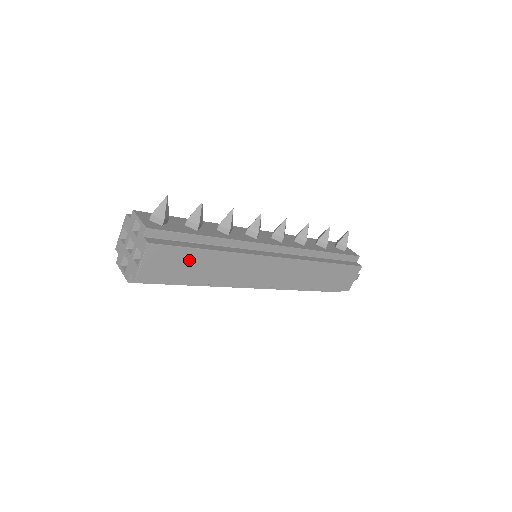
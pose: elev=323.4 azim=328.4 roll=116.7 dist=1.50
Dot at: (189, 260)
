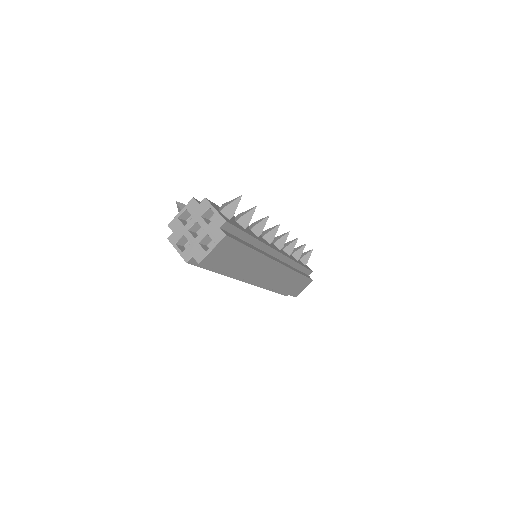
Dot at: (237, 254)
